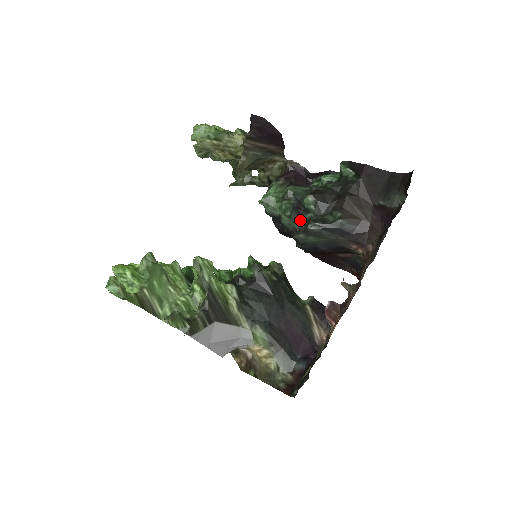
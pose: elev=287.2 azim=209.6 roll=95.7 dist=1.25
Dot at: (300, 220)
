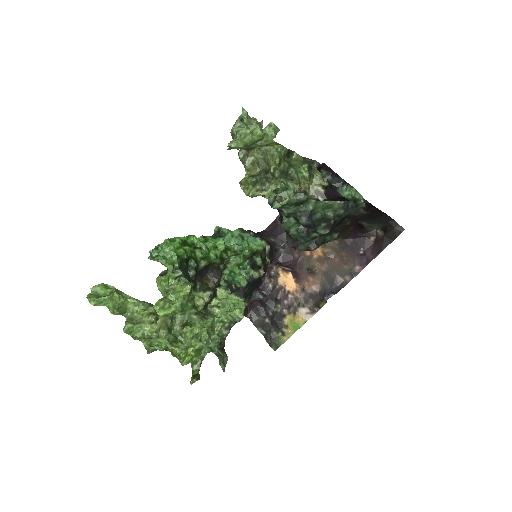
Dot at: (307, 238)
